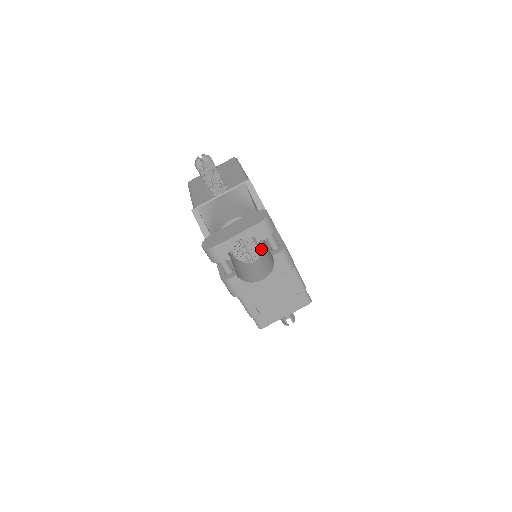
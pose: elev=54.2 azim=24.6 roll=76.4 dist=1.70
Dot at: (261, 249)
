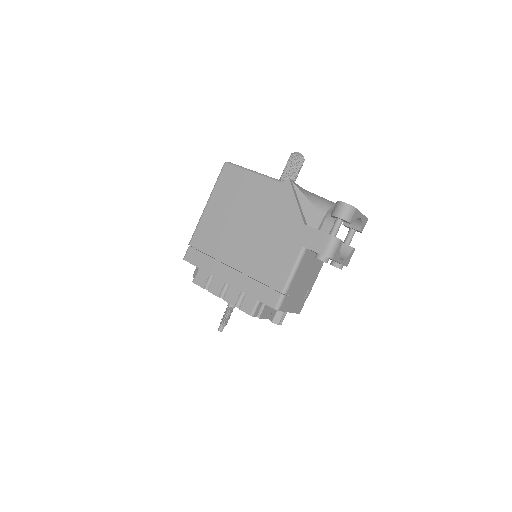
Dot at: occluded
